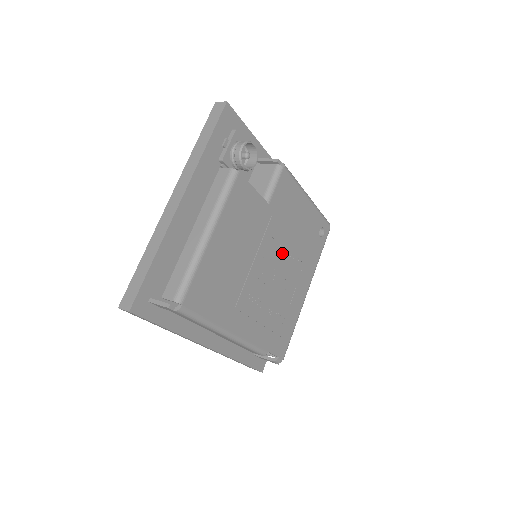
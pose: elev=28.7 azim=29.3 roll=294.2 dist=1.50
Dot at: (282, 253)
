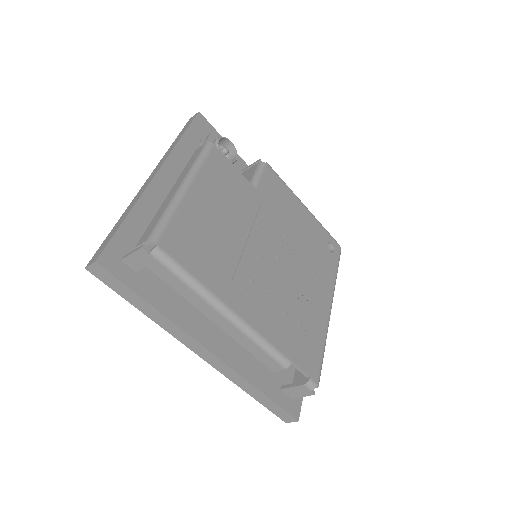
Dot at: (284, 246)
